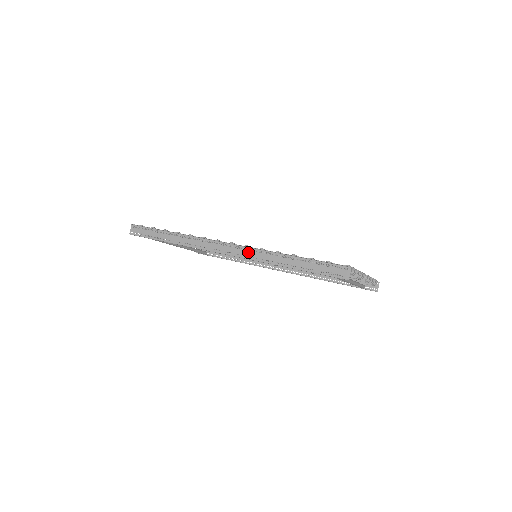
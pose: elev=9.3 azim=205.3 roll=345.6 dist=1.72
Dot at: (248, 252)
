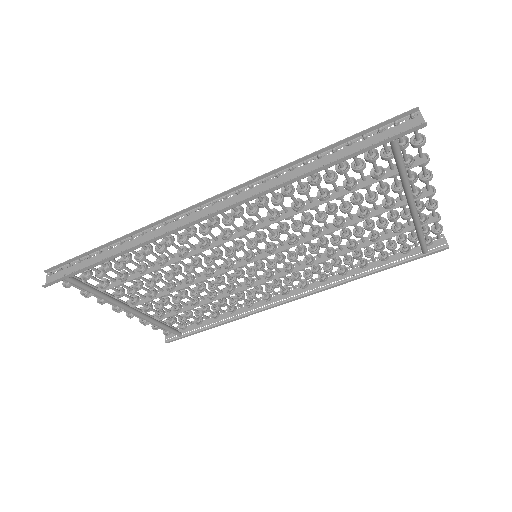
Dot at: (244, 193)
